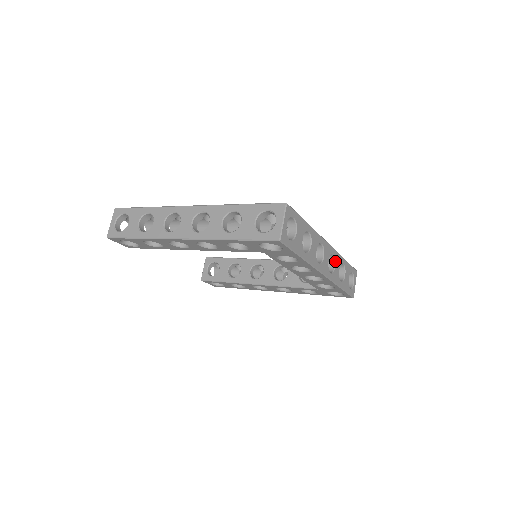
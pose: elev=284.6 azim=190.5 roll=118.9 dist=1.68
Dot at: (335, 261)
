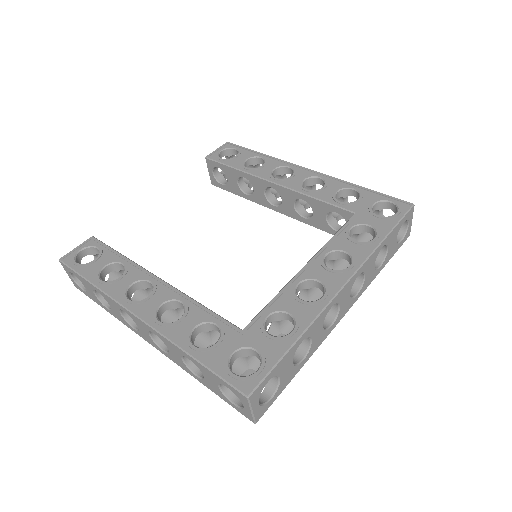
Dot at: (364, 273)
